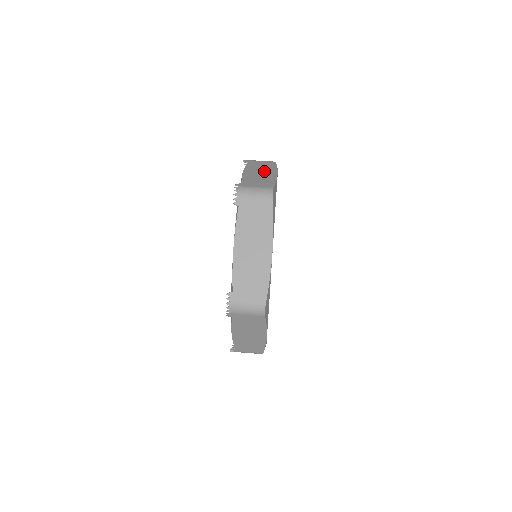
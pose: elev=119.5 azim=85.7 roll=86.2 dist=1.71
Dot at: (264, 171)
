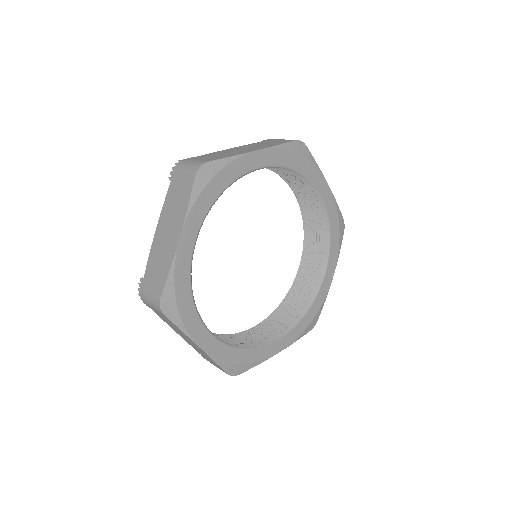
Dot at: occluded
